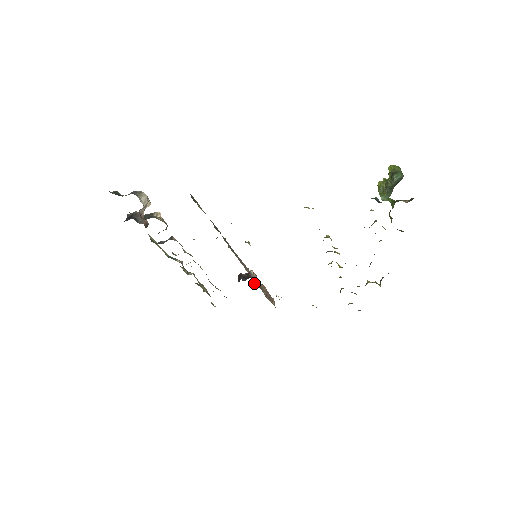
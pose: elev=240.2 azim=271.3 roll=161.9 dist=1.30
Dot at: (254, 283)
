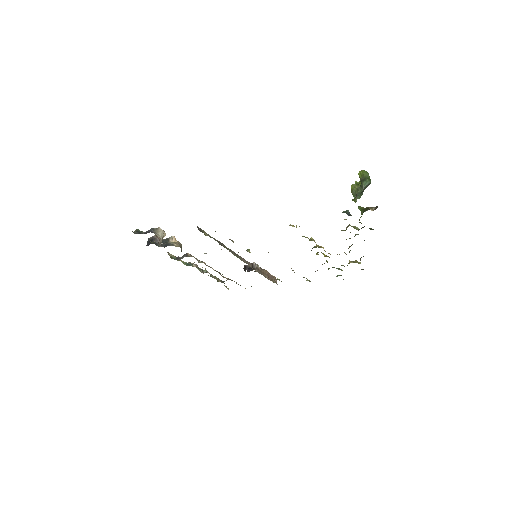
Dot at: occluded
